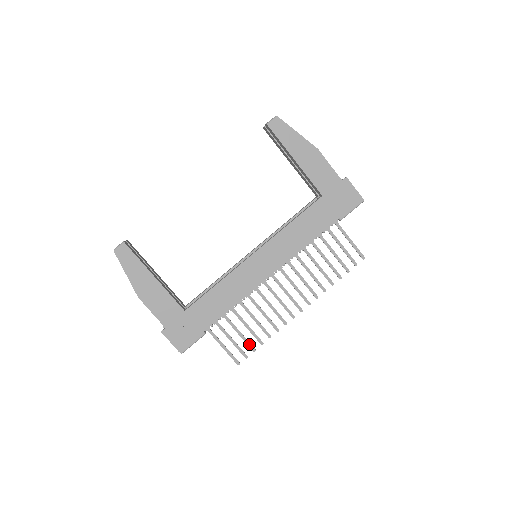
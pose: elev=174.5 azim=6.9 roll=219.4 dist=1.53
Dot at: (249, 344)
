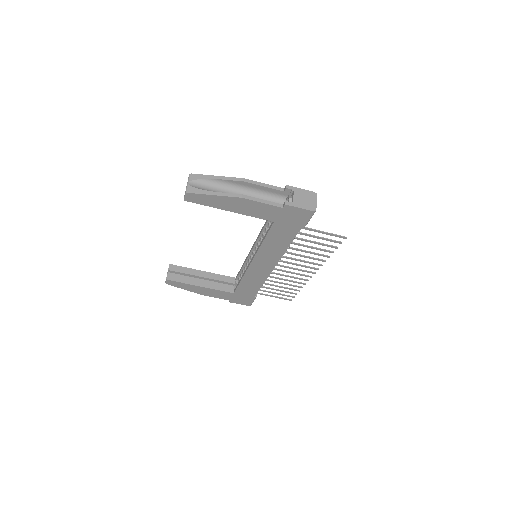
Dot at: (290, 293)
